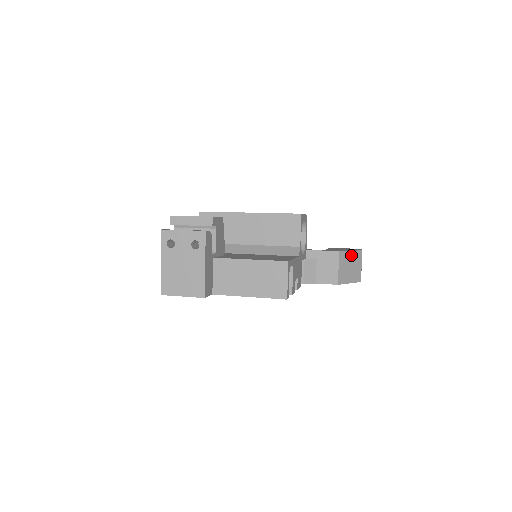
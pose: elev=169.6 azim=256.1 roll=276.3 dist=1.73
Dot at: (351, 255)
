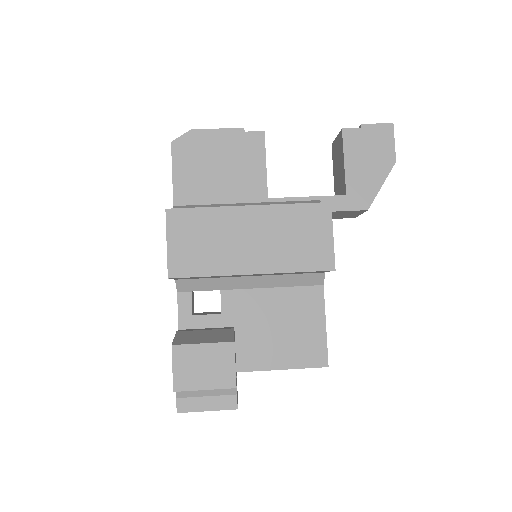
Dot at: (380, 186)
